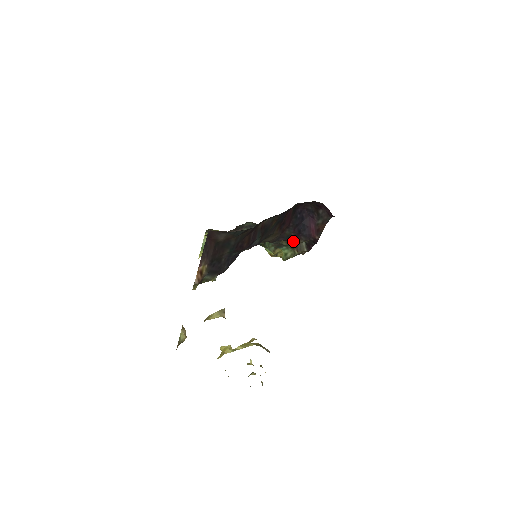
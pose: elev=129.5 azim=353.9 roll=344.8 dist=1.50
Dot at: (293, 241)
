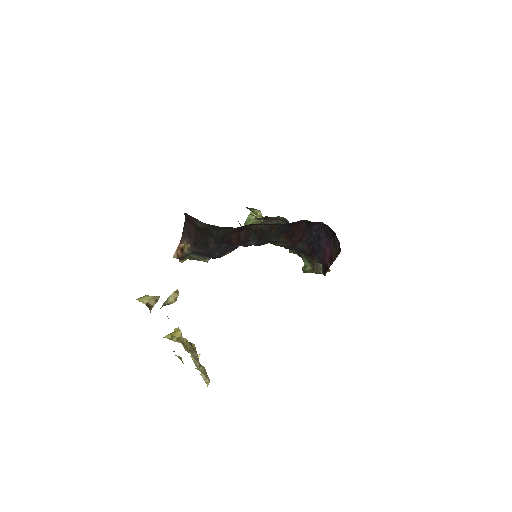
Dot at: occluded
